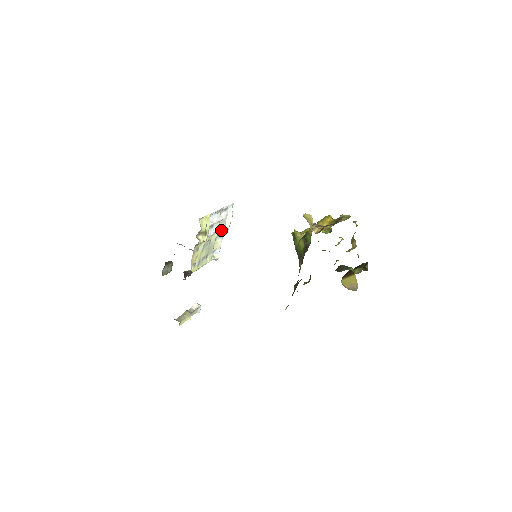
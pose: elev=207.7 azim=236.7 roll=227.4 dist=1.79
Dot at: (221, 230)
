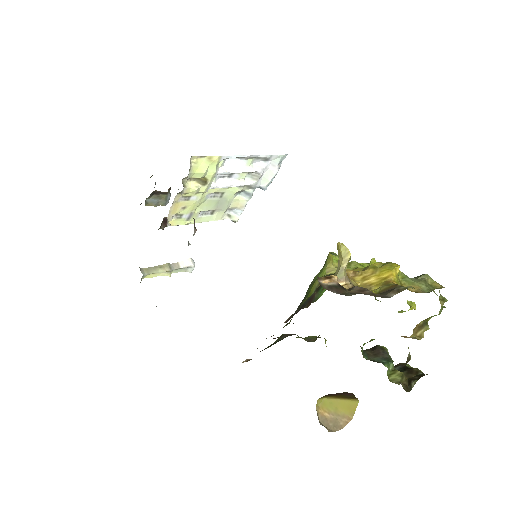
Dot at: (250, 185)
